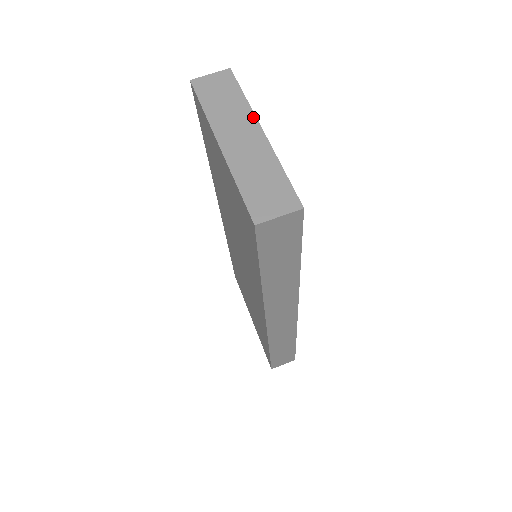
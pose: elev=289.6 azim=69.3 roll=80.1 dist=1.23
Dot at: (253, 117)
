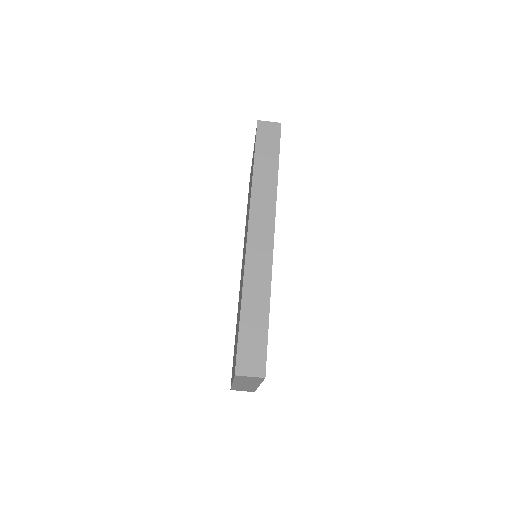
Dot at: (259, 384)
